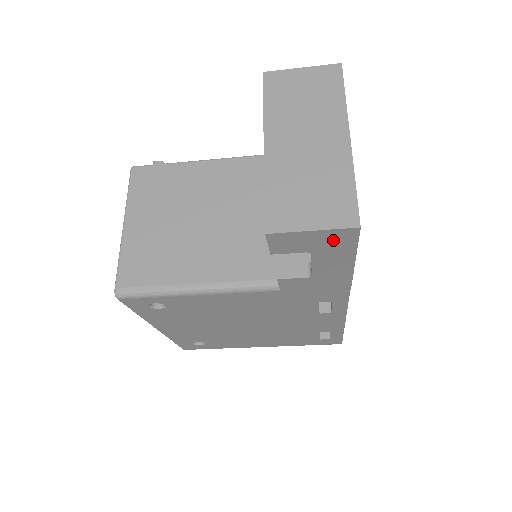
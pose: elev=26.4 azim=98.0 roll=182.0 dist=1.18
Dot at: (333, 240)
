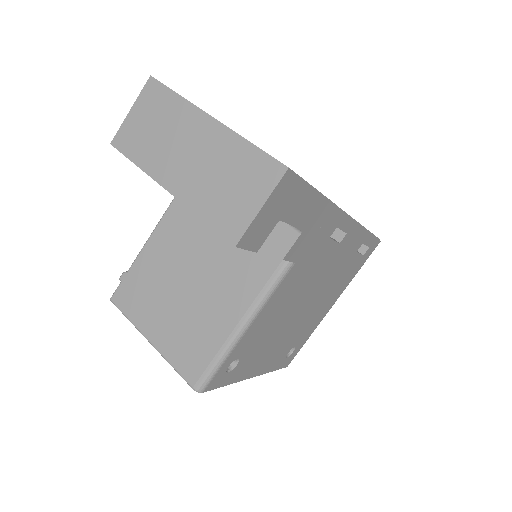
Dot at: (283, 196)
